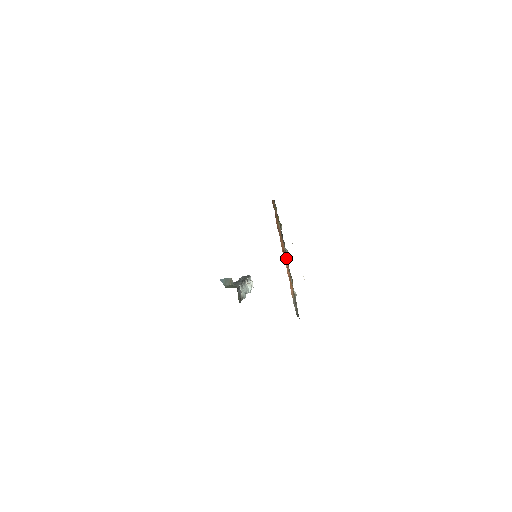
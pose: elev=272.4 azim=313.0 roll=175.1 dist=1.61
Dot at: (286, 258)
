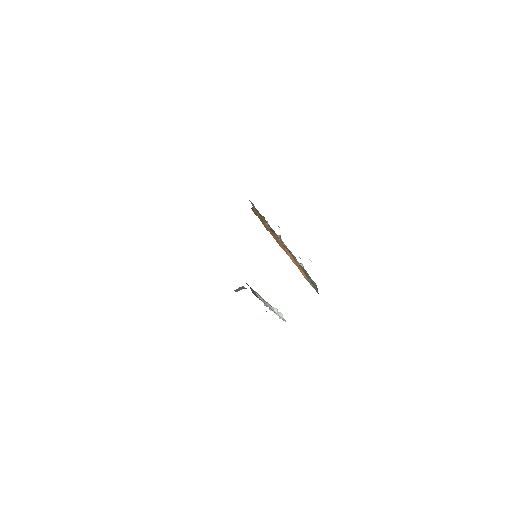
Dot at: occluded
